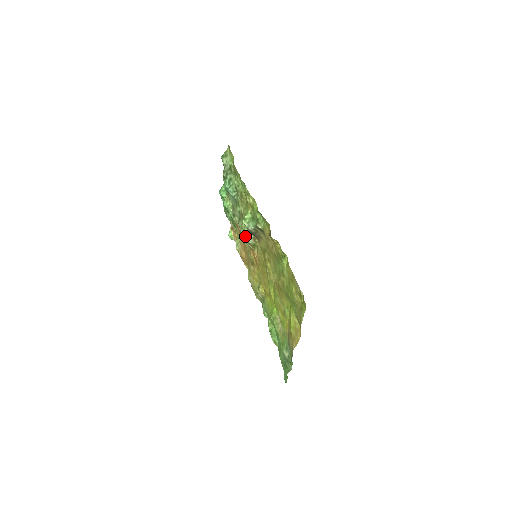
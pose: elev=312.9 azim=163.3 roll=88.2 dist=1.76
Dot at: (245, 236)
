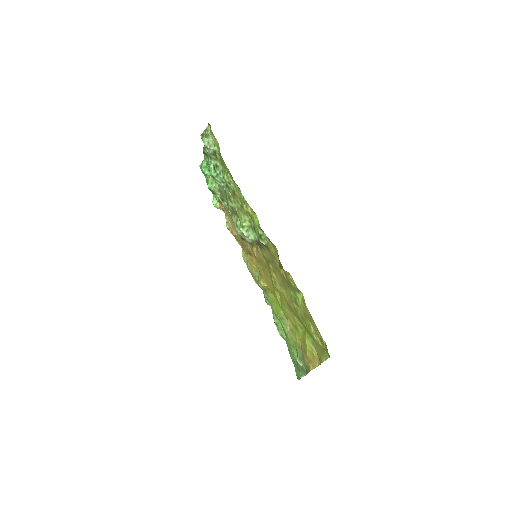
Dot at: (241, 235)
